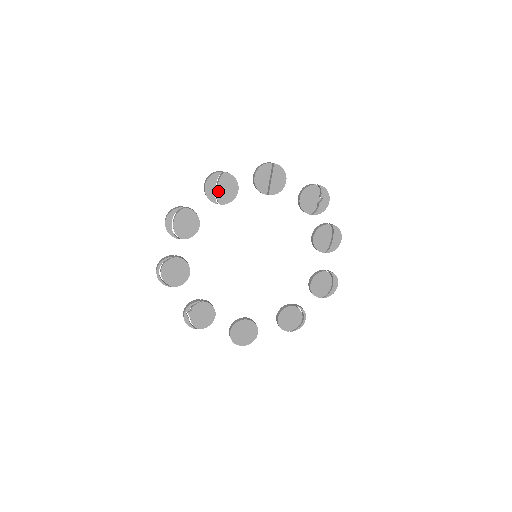
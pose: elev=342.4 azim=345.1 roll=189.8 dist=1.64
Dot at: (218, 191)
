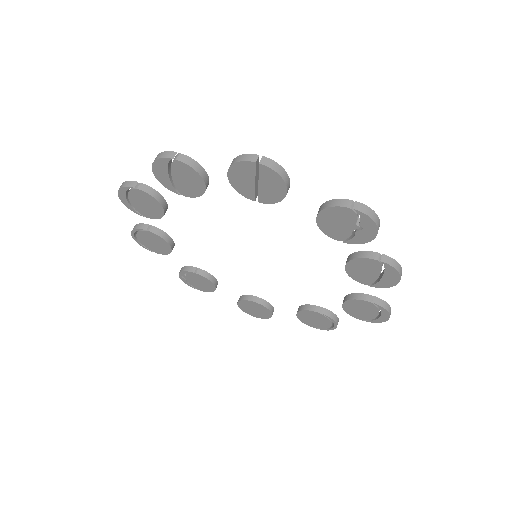
Dot at: (174, 180)
